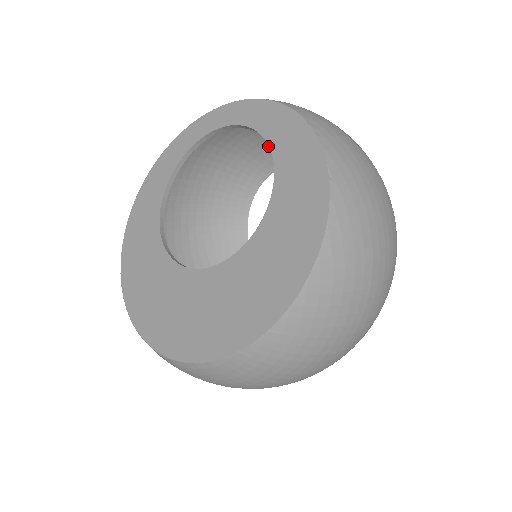
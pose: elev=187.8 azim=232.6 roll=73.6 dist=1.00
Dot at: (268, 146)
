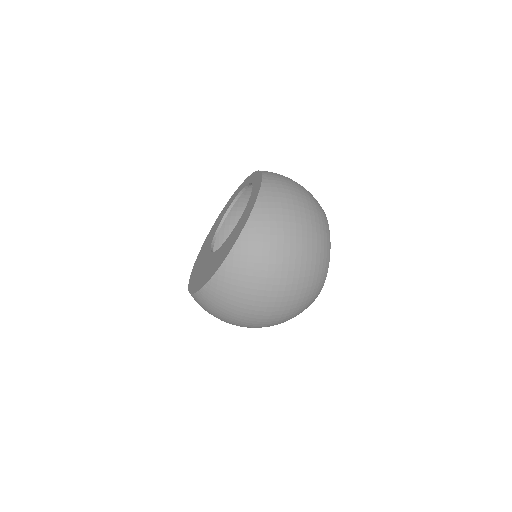
Dot at: occluded
